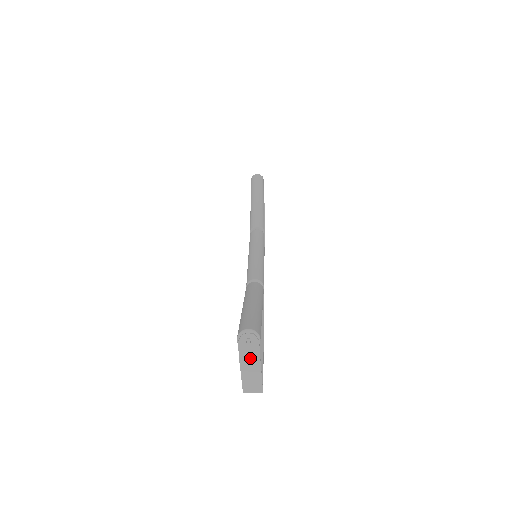
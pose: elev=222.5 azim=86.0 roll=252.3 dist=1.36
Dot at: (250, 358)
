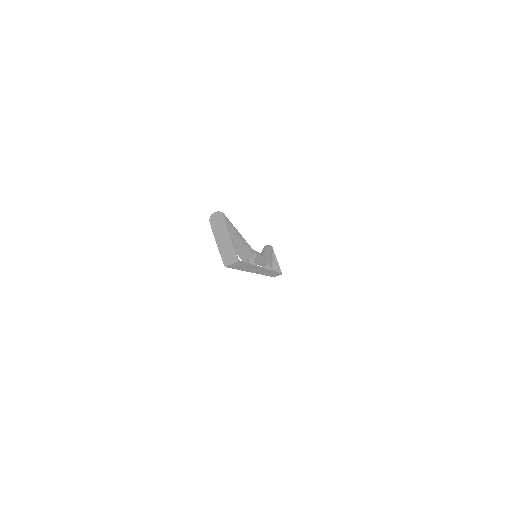
Dot at: (220, 229)
